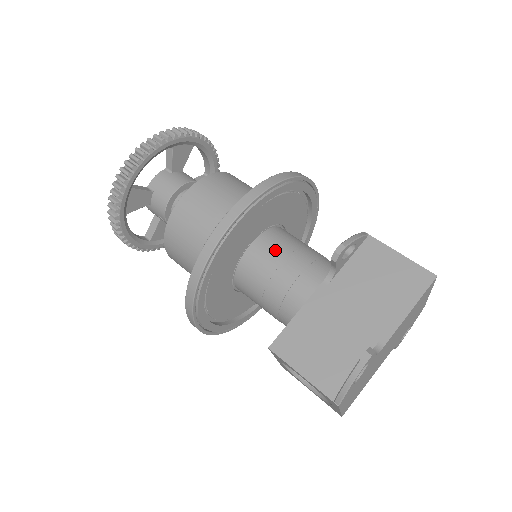
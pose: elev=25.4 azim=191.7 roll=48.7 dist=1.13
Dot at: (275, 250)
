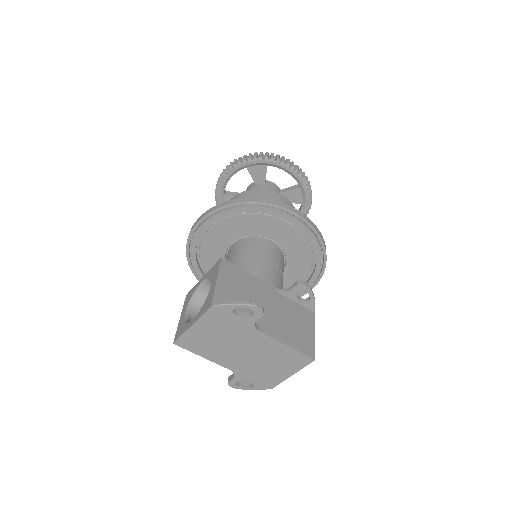
Dot at: (276, 257)
